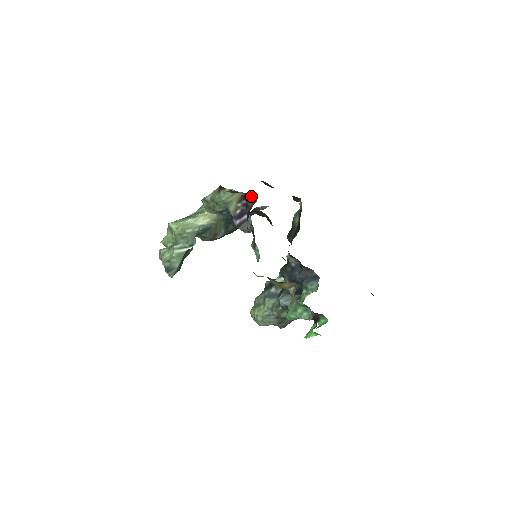
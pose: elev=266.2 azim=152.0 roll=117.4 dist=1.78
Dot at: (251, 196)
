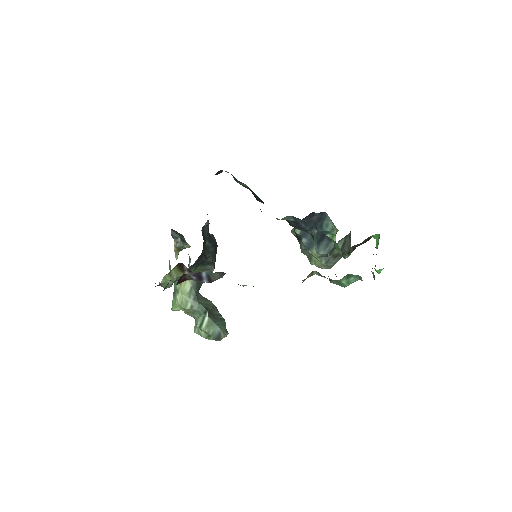
Dot at: (182, 277)
